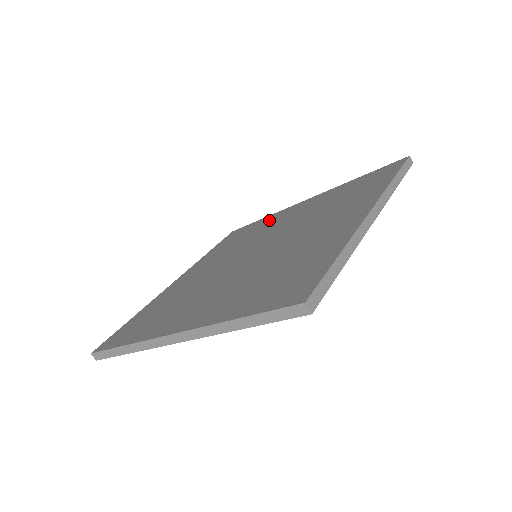
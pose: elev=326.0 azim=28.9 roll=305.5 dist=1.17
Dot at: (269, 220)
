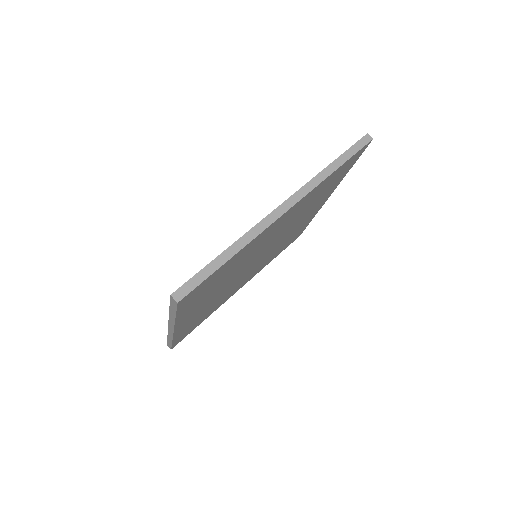
Dot at: occluded
